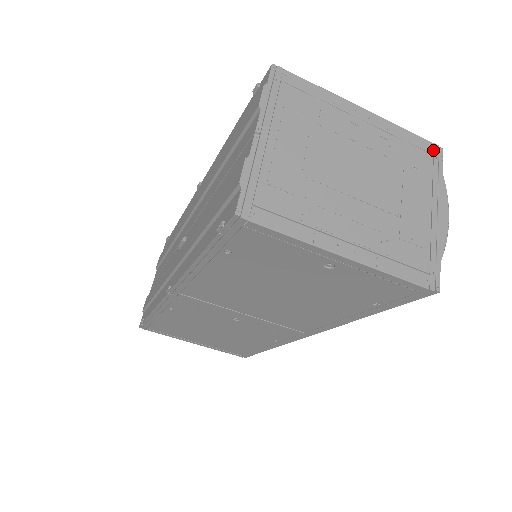
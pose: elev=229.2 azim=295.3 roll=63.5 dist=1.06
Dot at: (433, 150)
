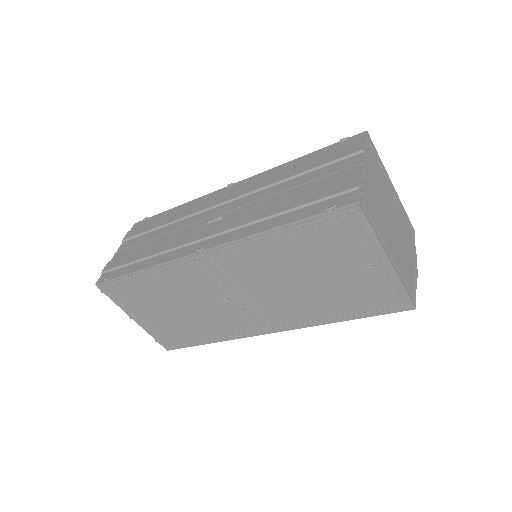
Dot at: (412, 229)
